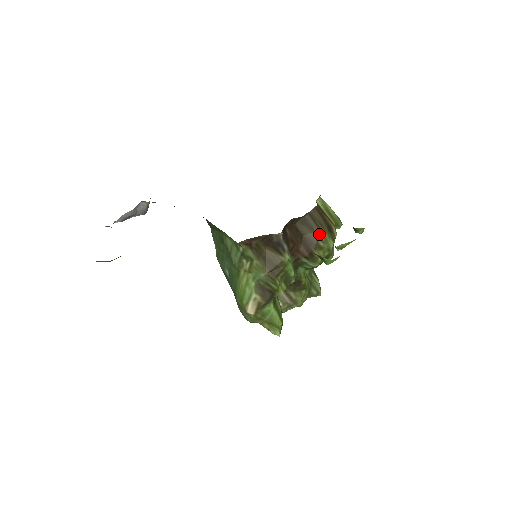
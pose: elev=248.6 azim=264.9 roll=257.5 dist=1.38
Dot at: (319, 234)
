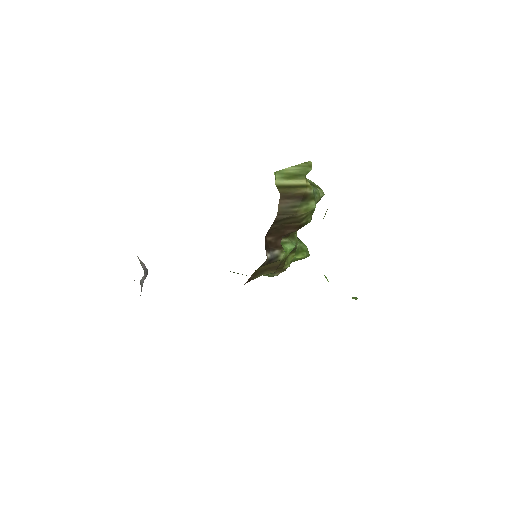
Dot at: (297, 215)
